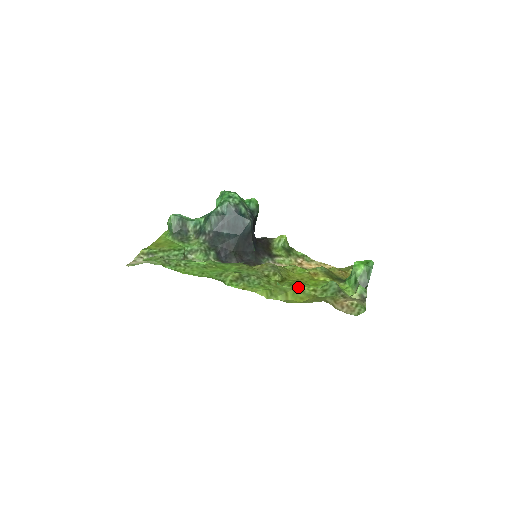
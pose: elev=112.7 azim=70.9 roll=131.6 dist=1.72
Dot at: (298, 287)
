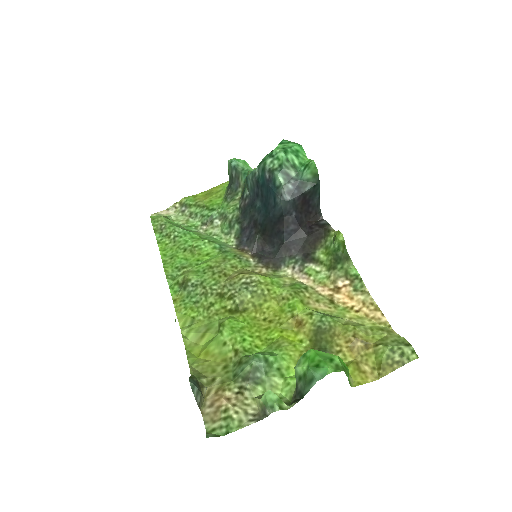
Dot at: (226, 334)
